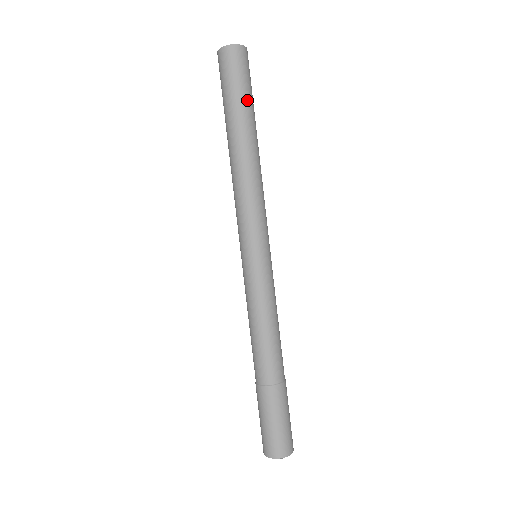
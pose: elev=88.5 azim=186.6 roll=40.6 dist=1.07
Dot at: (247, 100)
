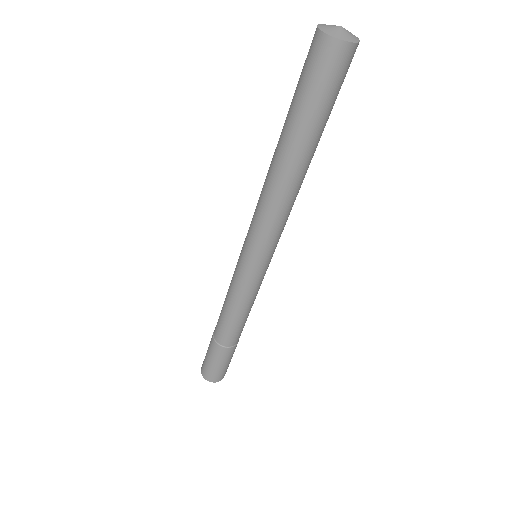
Dot at: (327, 117)
